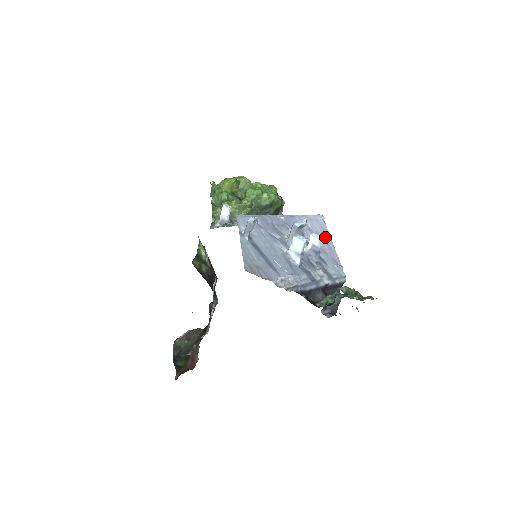
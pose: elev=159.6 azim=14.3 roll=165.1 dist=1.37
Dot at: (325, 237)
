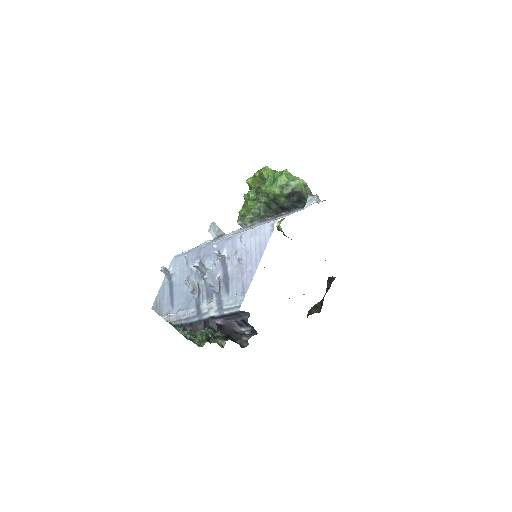
Dot at: (254, 256)
